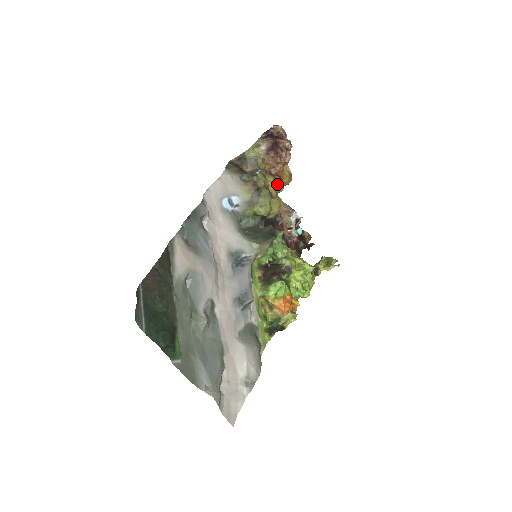
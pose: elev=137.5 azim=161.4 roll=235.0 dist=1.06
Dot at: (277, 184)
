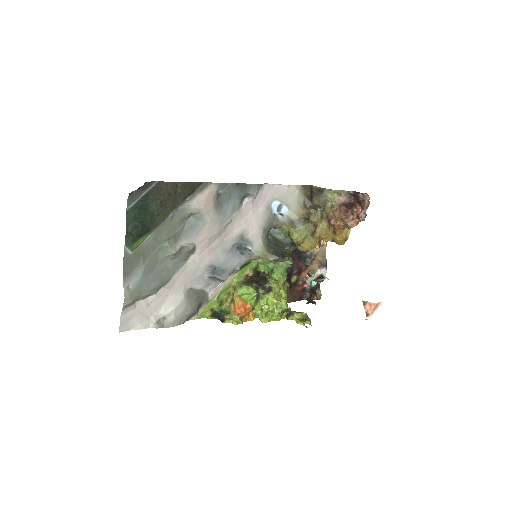
Dot at: (326, 232)
